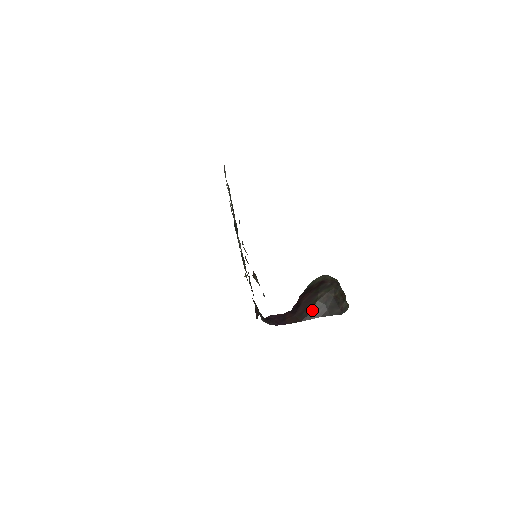
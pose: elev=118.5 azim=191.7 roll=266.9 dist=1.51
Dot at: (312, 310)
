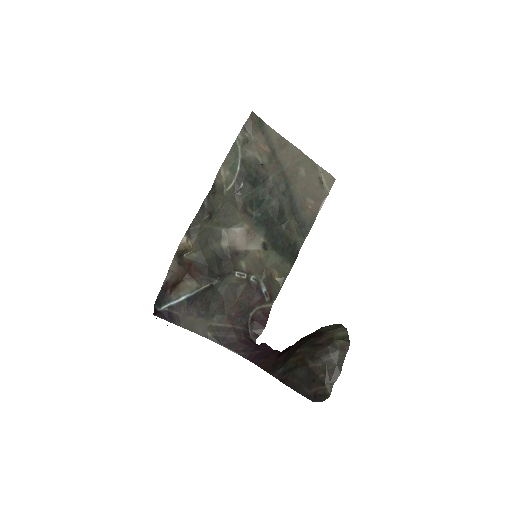
Dot at: (283, 367)
